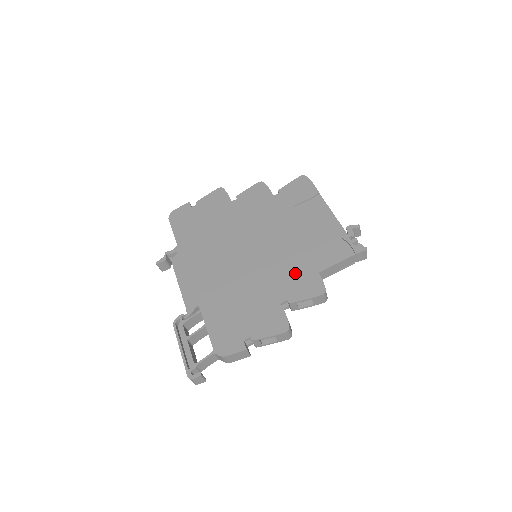
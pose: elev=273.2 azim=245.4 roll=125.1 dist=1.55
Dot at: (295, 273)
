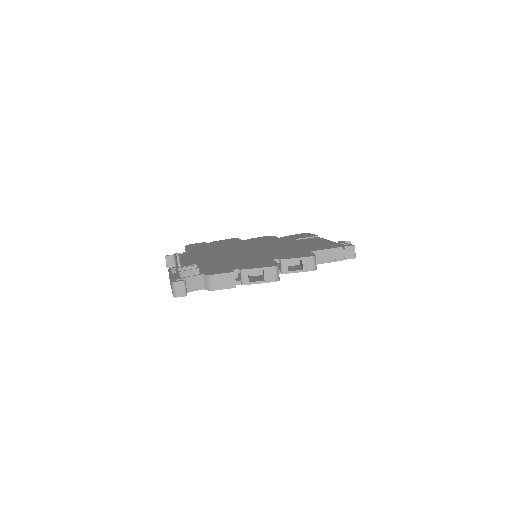
Dot at: (289, 252)
